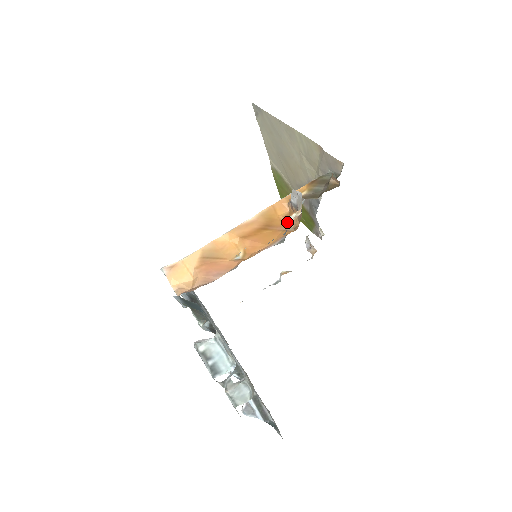
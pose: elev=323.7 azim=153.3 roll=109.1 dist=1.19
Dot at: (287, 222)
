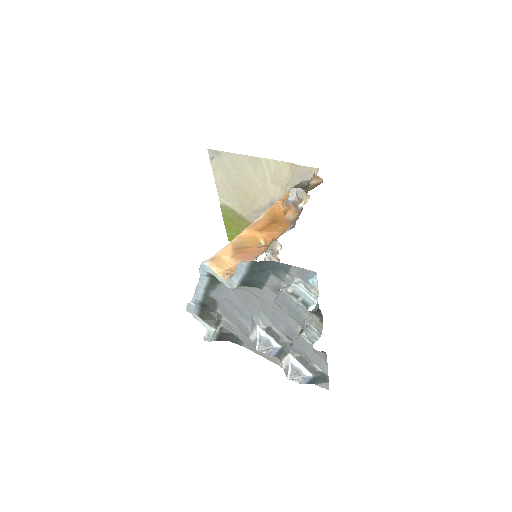
Dot at: (287, 216)
